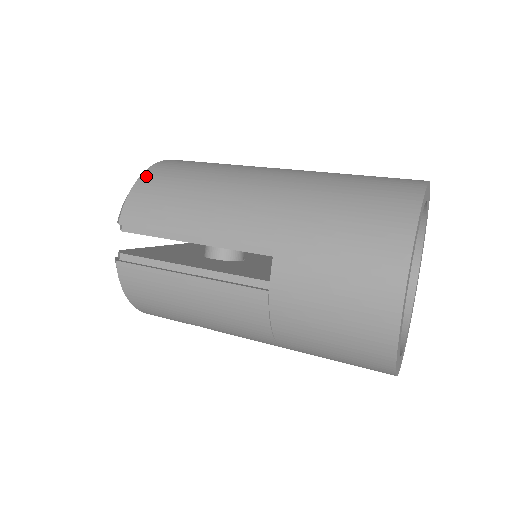
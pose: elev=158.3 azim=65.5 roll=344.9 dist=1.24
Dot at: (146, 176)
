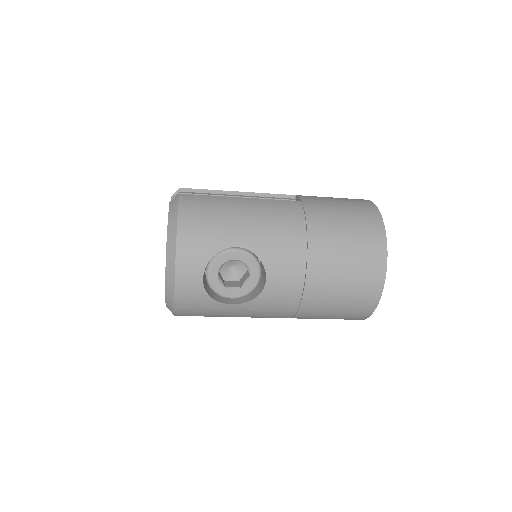
Dot at: occluded
